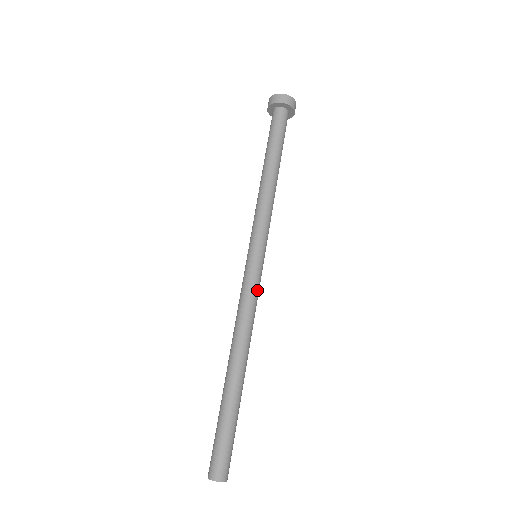
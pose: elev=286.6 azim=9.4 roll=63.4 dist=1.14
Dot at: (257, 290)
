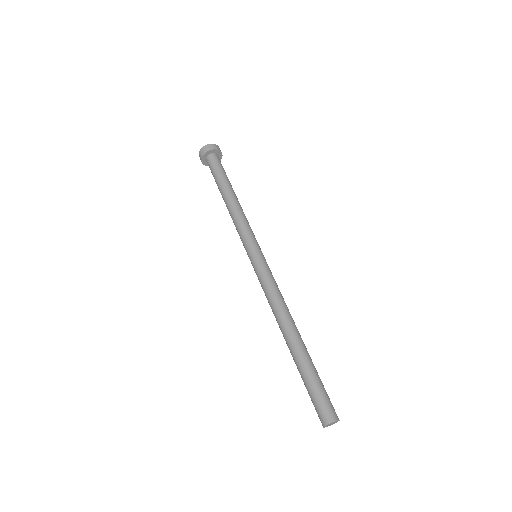
Dot at: (272, 276)
